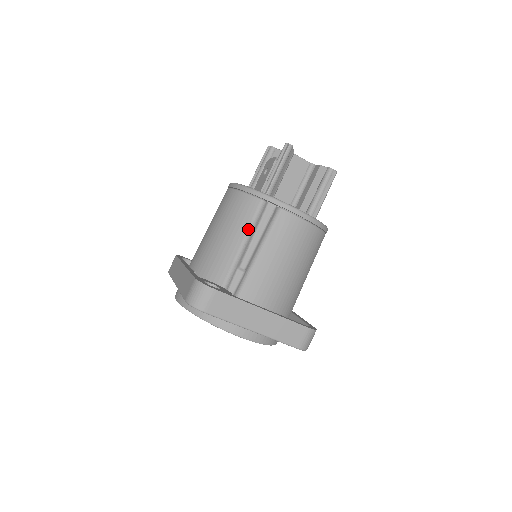
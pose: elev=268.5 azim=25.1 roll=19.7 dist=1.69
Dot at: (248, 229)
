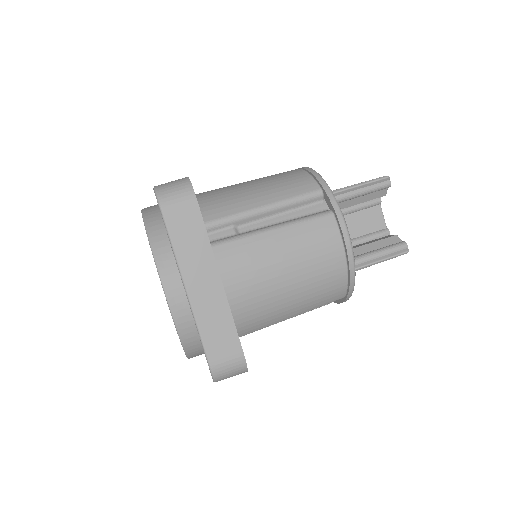
Dot at: (282, 200)
